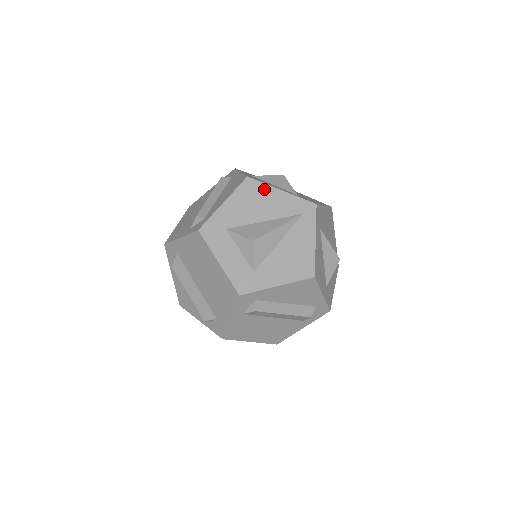
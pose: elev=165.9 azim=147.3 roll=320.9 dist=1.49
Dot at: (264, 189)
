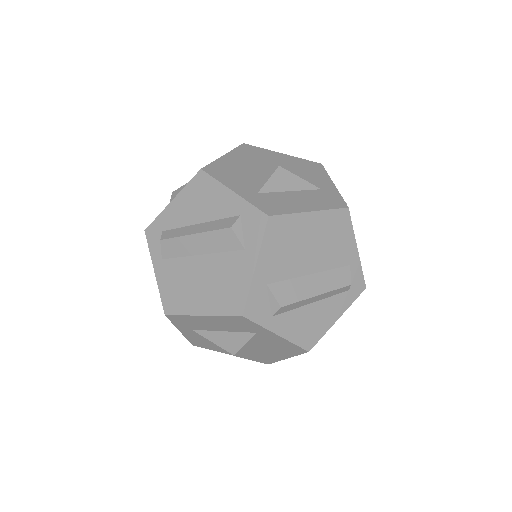
Dot at: occluded
